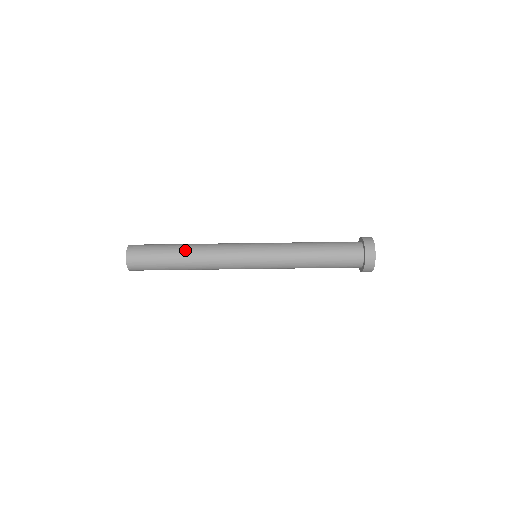
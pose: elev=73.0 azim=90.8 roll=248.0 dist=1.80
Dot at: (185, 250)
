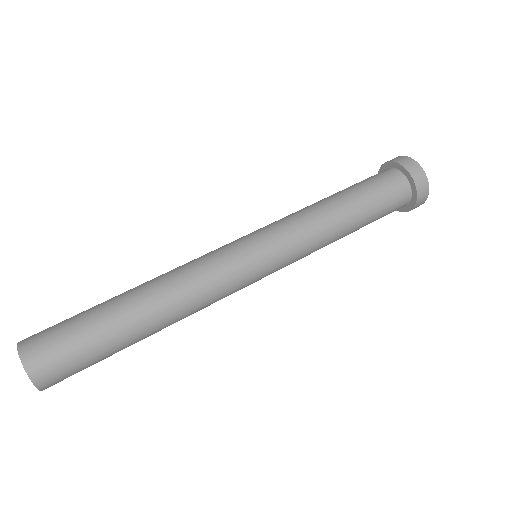
Dot at: (132, 290)
